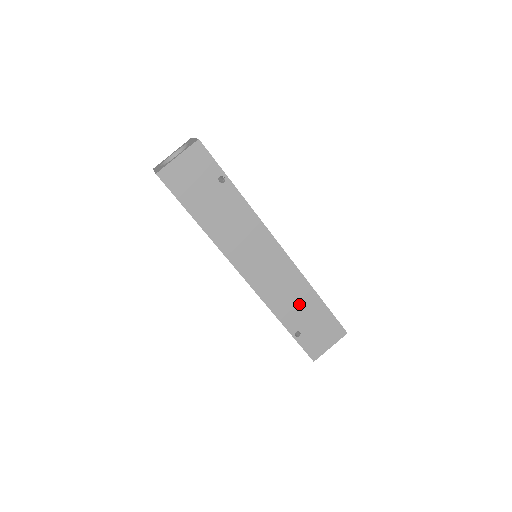
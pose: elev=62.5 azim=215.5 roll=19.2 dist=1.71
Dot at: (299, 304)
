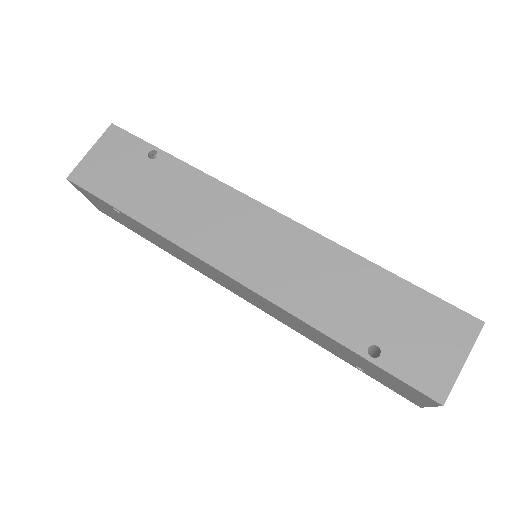
Dot at: (348, 292)
